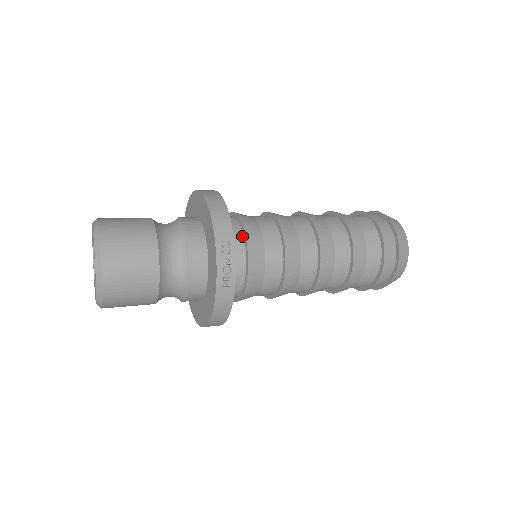
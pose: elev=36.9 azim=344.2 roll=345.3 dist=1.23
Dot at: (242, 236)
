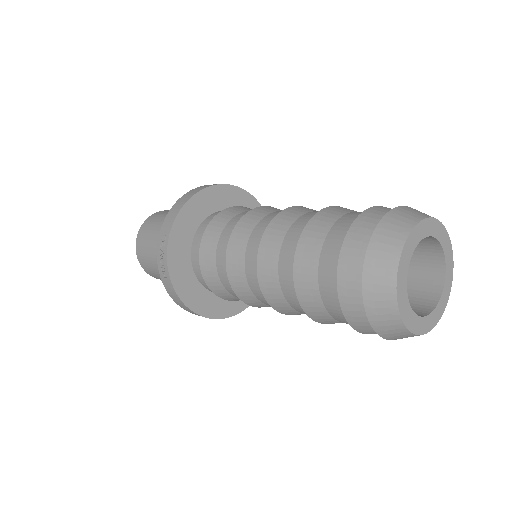
Dot at: (208, 232)
